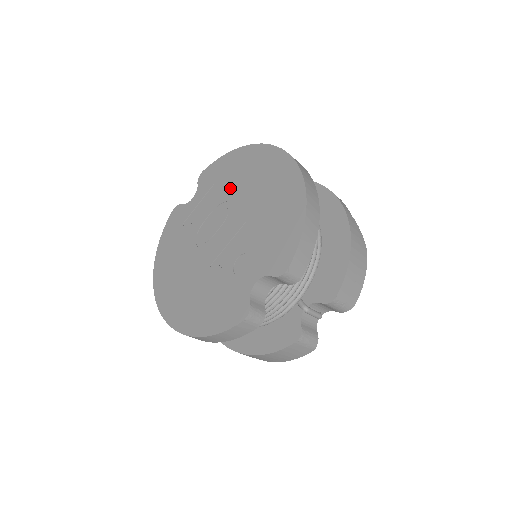
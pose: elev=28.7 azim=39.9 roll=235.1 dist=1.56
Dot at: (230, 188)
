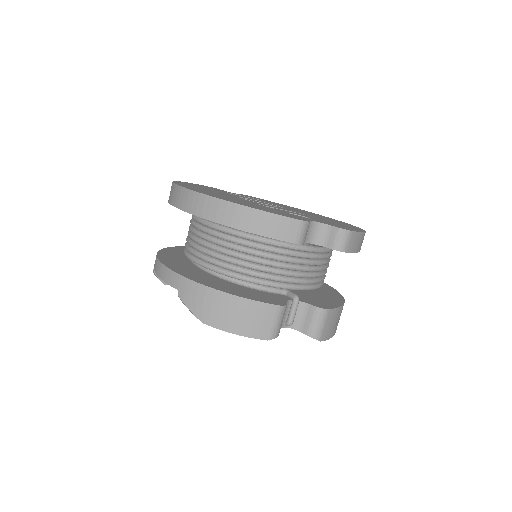
Dot at: occluded
